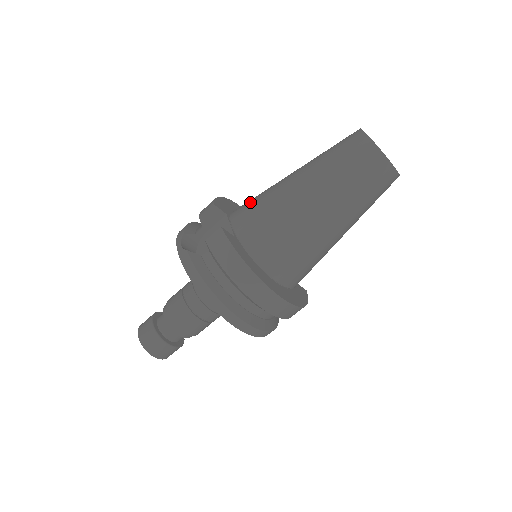
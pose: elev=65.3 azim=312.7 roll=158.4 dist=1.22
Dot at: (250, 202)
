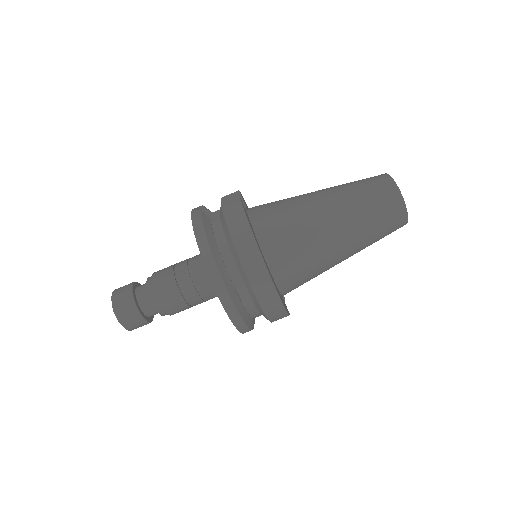
Dot at: occluded
